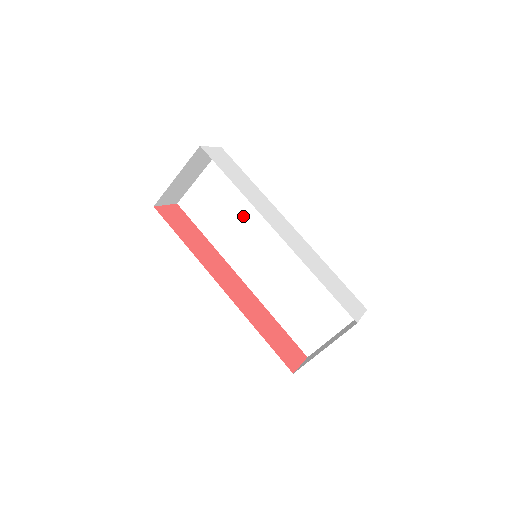
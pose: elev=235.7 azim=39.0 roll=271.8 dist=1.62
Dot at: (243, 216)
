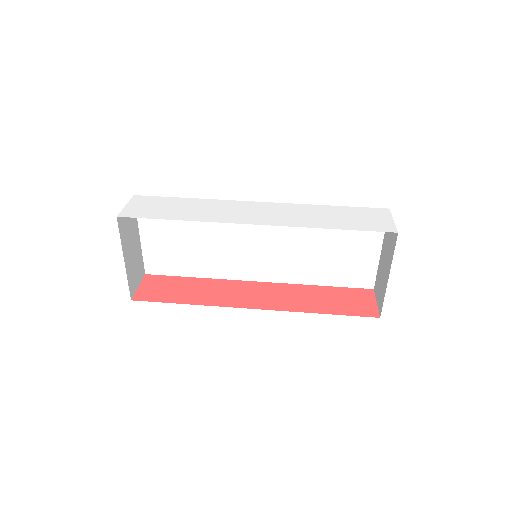
Dot at: (210, 233)
